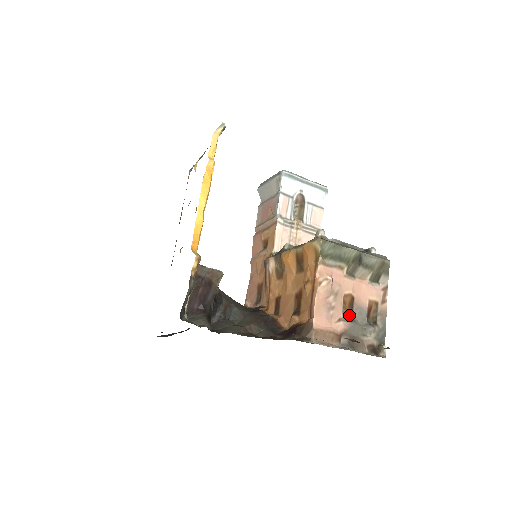
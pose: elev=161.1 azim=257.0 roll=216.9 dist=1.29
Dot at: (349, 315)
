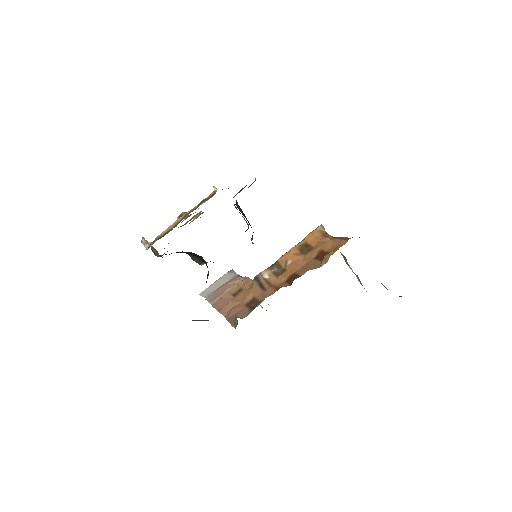
Dot at: occluded
